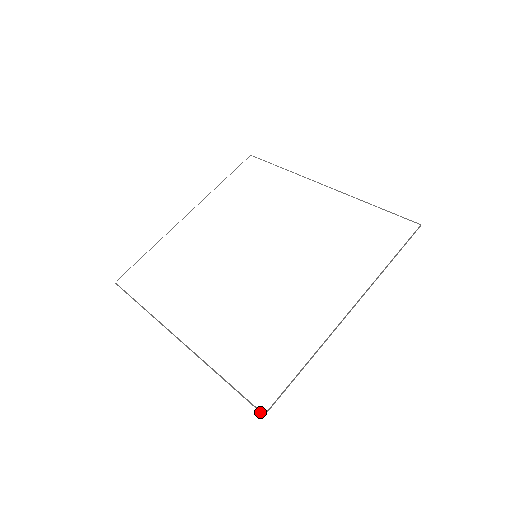
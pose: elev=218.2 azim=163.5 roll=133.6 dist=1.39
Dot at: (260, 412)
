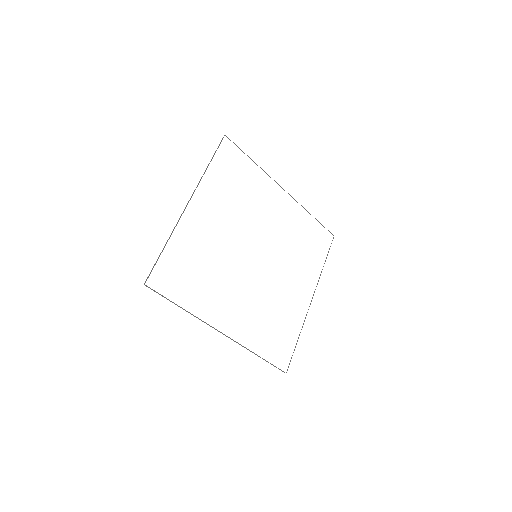
Dot at: (284, 372)
